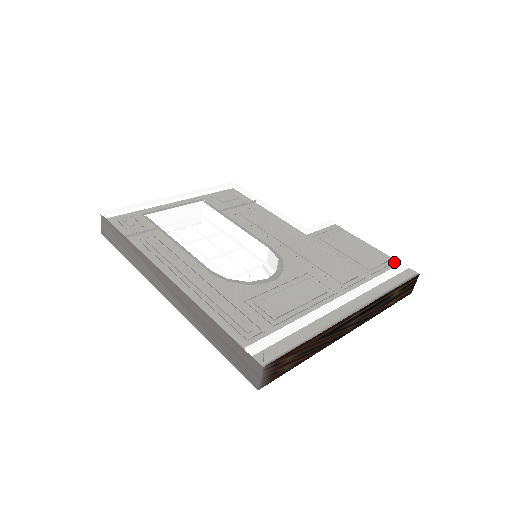
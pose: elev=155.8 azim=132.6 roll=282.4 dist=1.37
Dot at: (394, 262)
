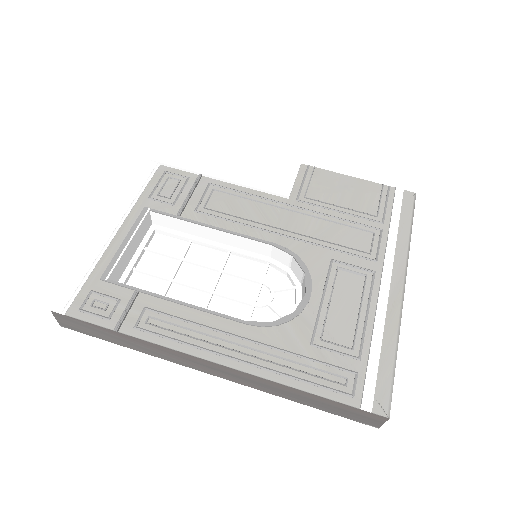
Dot at: (388, 190)
